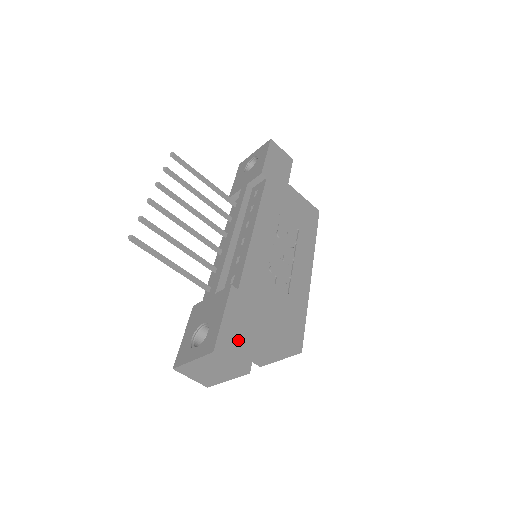
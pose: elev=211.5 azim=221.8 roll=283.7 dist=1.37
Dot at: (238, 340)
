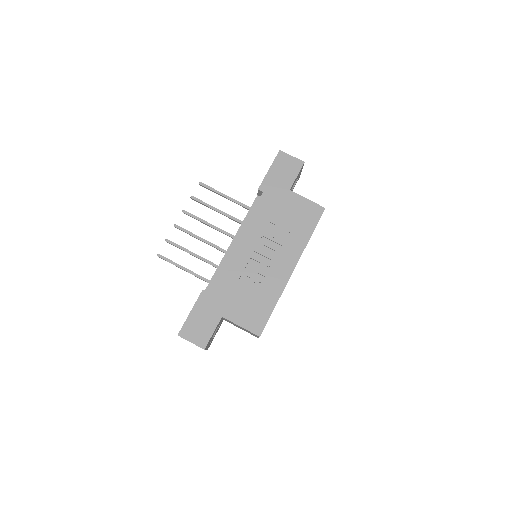
Dot at: (200, 328)
